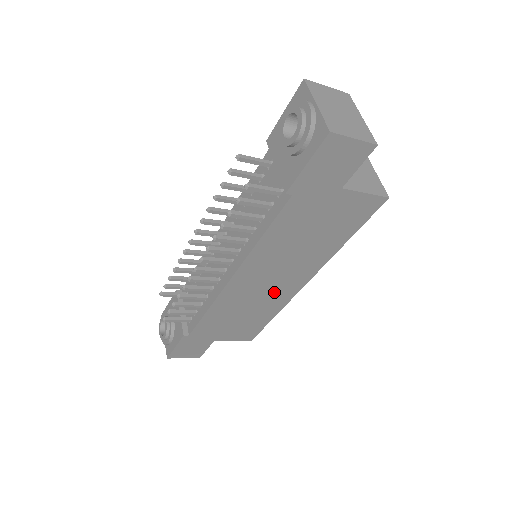
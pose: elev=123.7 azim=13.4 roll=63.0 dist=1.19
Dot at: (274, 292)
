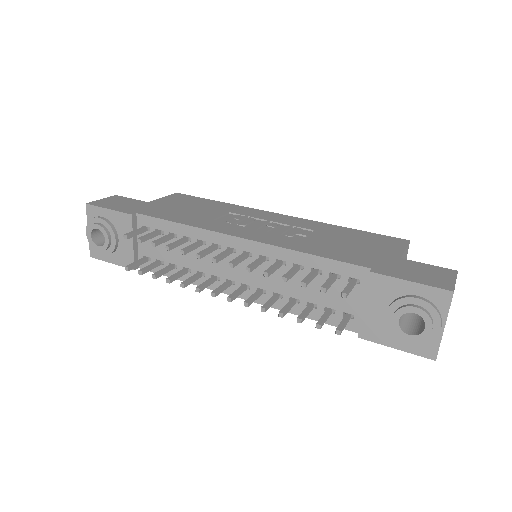
Dot at: occluded
